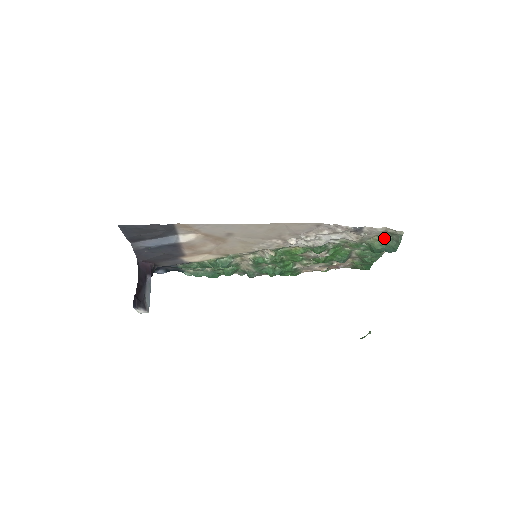
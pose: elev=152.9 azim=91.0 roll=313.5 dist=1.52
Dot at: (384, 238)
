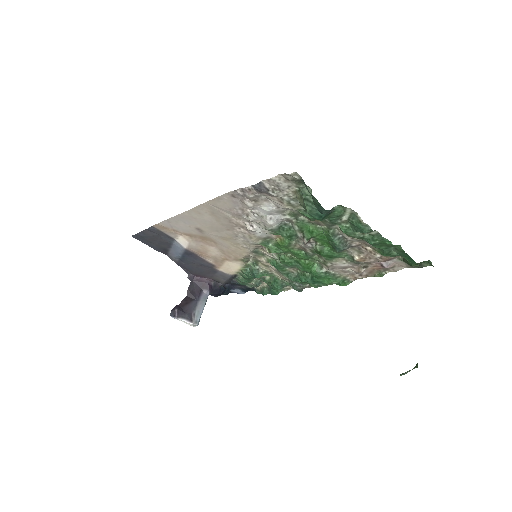
Dot at: (302, 192)
